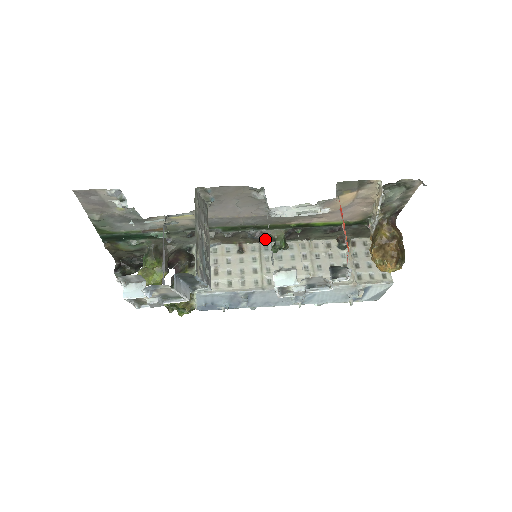
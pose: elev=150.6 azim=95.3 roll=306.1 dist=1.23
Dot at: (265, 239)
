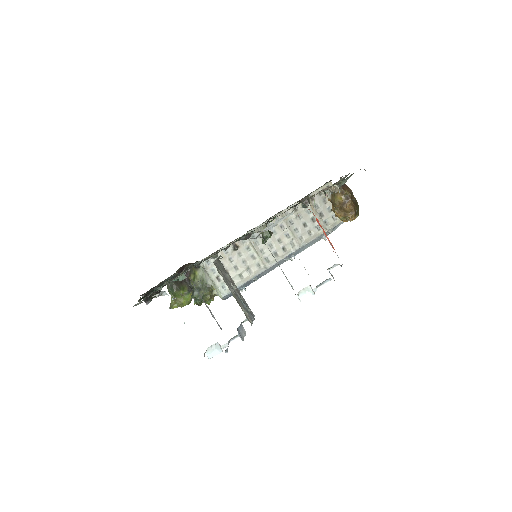
Dot at: (249, 230)
